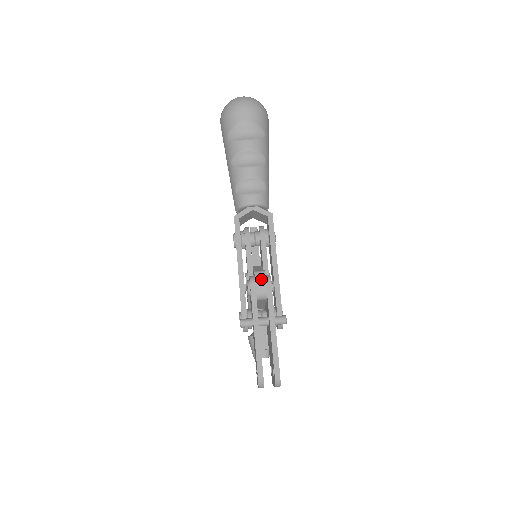
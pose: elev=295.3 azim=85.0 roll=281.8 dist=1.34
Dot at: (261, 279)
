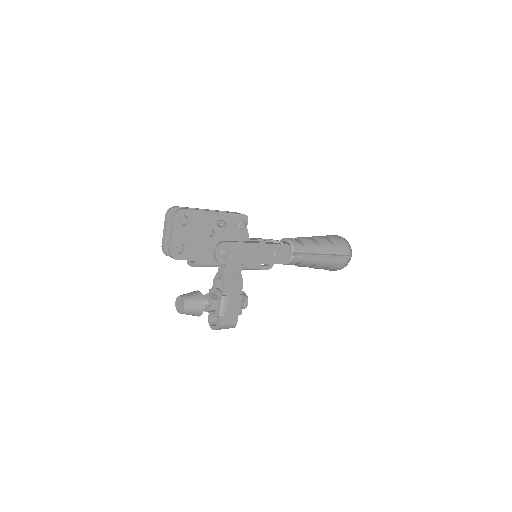
Dot at: occluded
